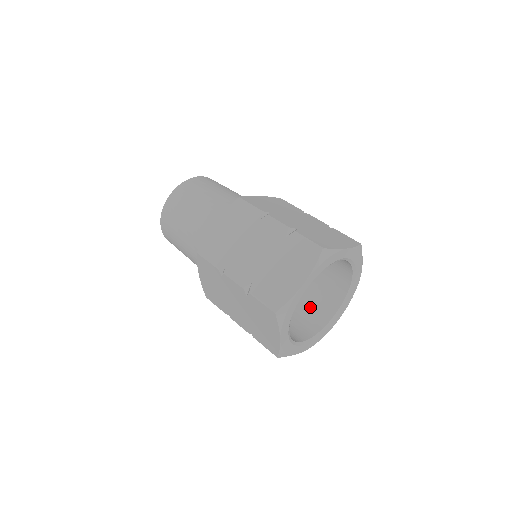
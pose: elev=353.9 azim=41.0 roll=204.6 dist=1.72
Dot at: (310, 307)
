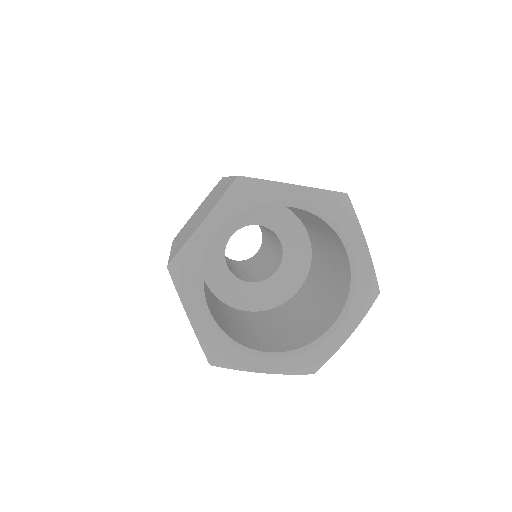
Dot at: (312, 320)
